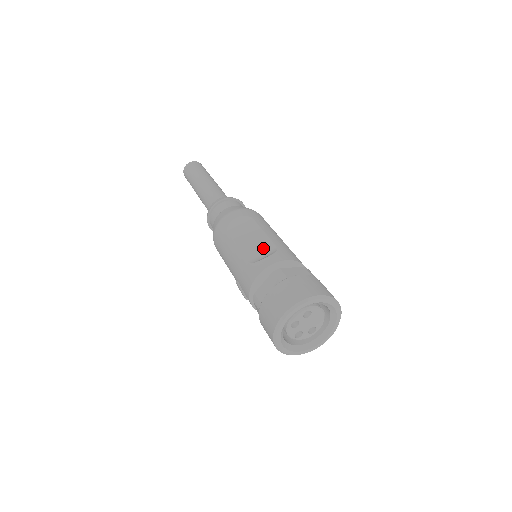
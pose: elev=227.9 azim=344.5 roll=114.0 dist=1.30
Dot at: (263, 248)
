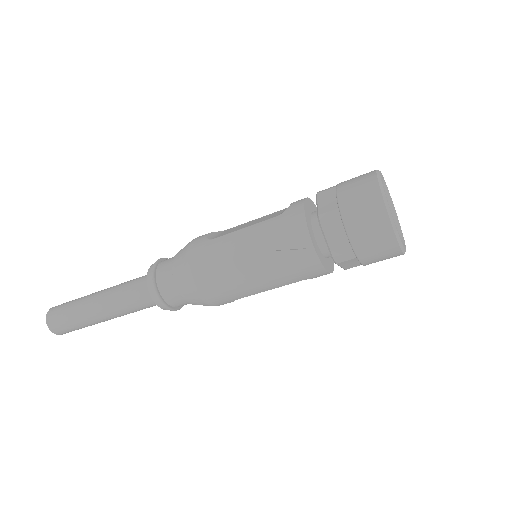
Dot at: (274, 214)
